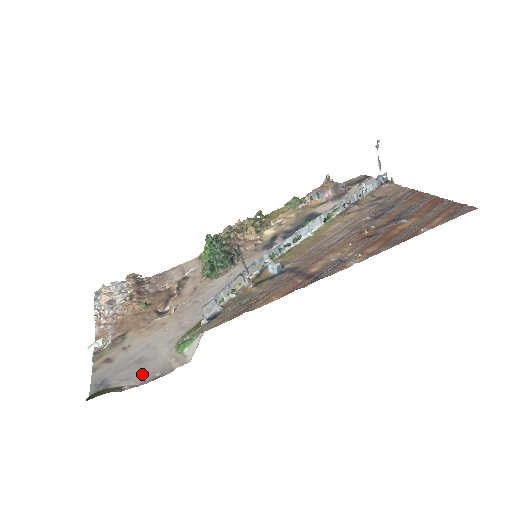
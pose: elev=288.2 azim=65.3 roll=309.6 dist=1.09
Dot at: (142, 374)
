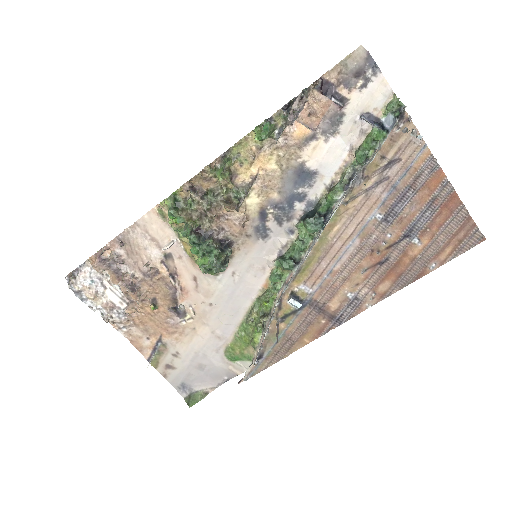
Dot at: (212, 379)
